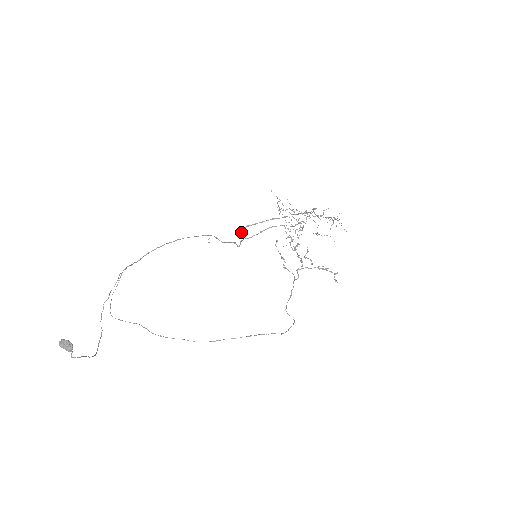
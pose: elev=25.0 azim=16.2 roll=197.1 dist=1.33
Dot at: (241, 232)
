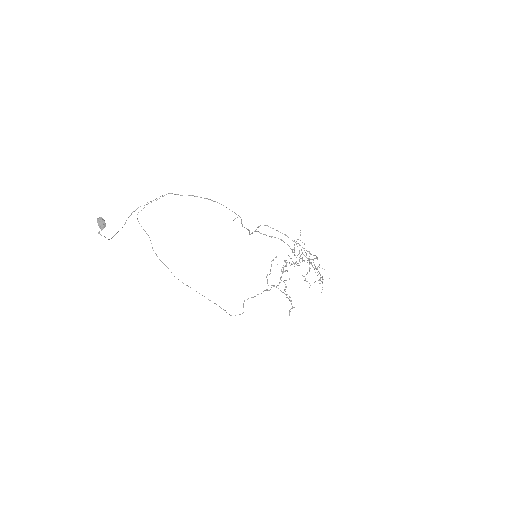
Dot at: occluded
